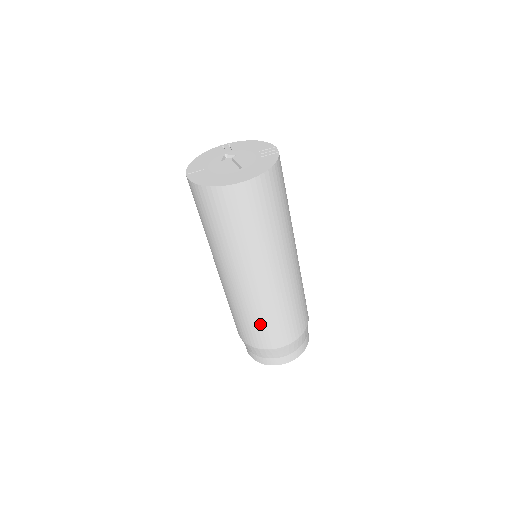
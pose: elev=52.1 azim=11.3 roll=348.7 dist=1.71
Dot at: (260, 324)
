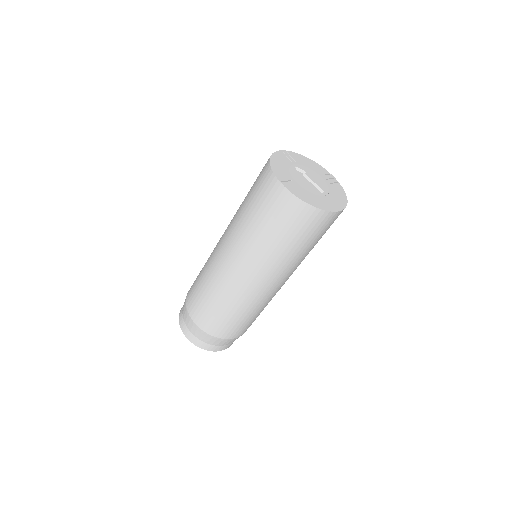
Dot at: (242, 319)
